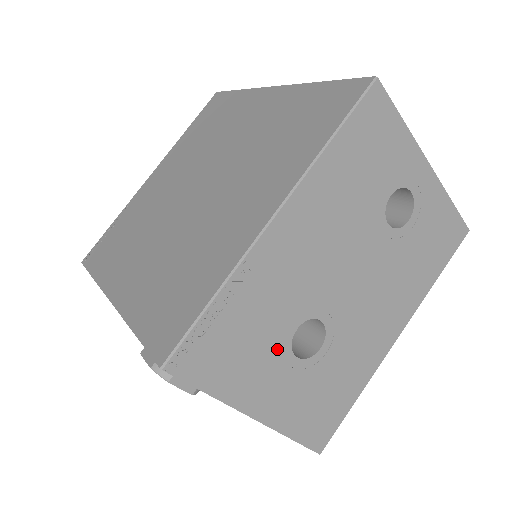
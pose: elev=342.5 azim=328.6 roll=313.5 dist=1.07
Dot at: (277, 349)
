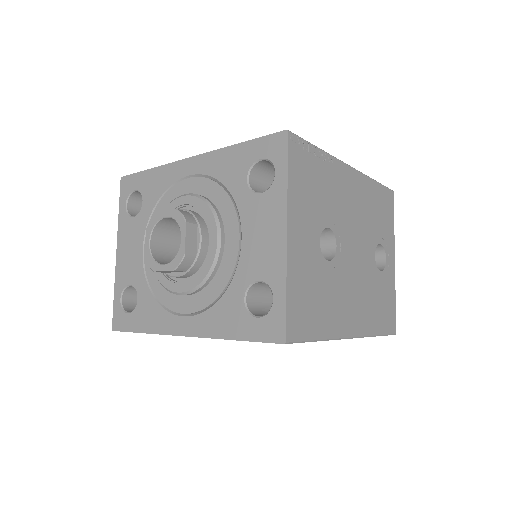
Dot at: (318, 219)
